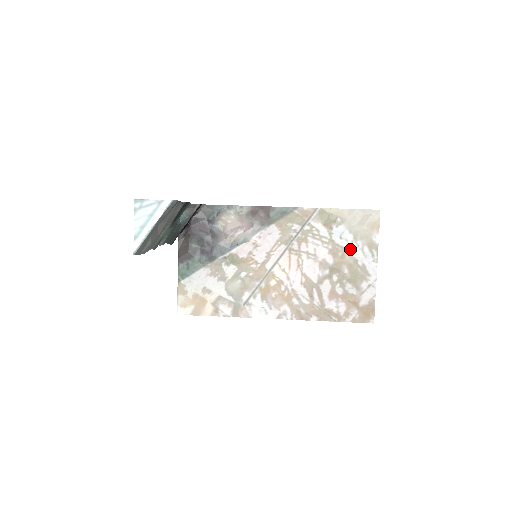
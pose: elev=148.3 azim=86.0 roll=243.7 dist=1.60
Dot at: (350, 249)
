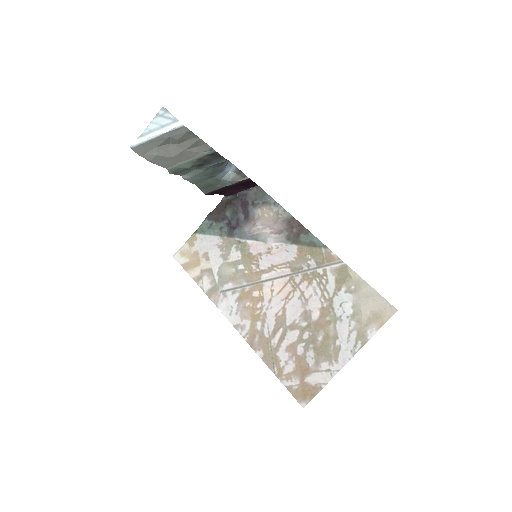
Dot at: (340, 322)
